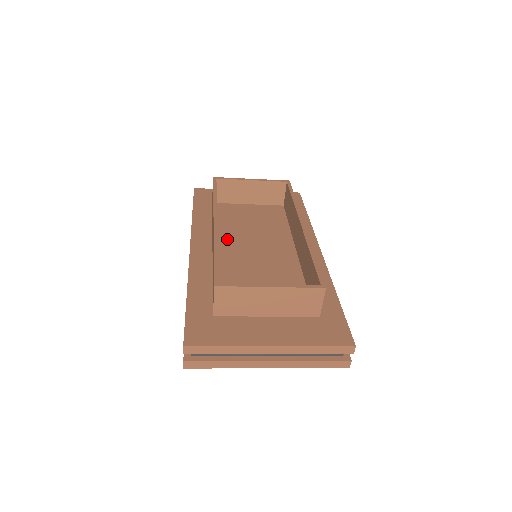
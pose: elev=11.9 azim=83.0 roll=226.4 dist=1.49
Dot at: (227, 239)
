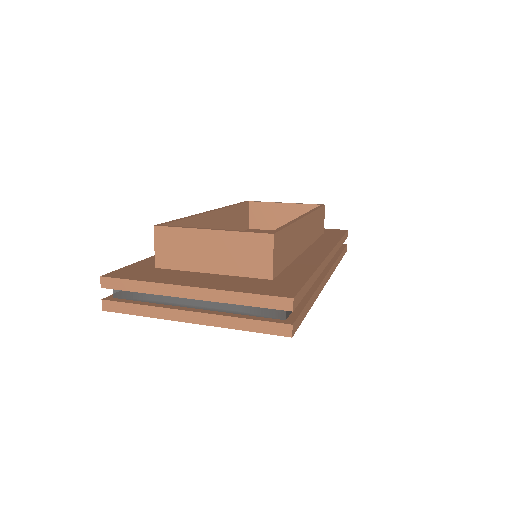
Dot at: occluded
